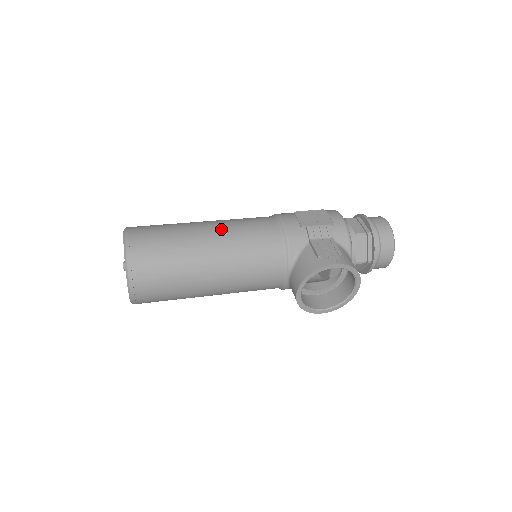
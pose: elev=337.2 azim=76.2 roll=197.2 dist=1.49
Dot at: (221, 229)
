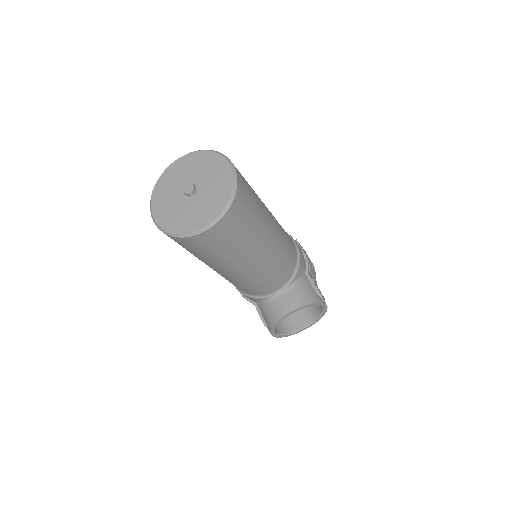
Dot at: (275, 219)
